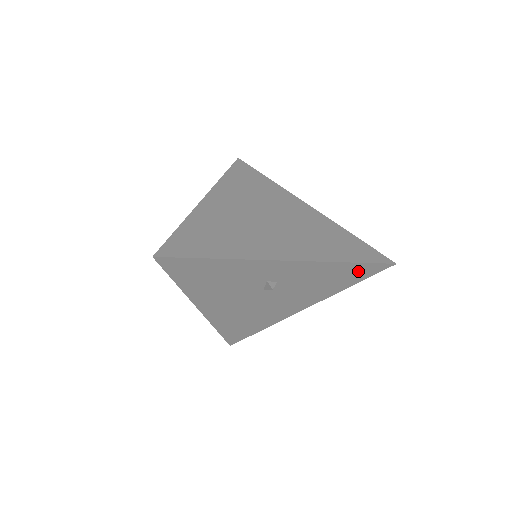
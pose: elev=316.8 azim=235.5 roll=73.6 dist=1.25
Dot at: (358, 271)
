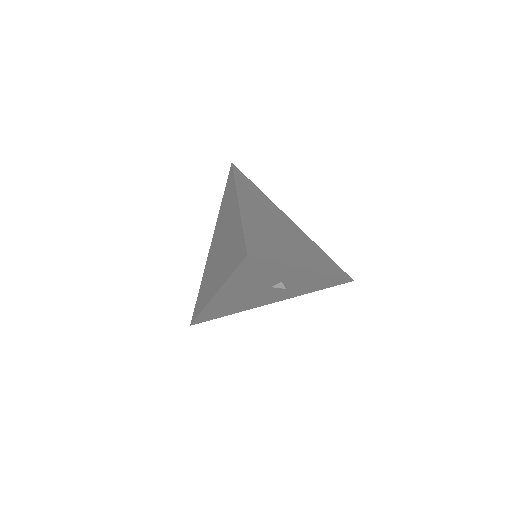
Dot at: (332, 282)
